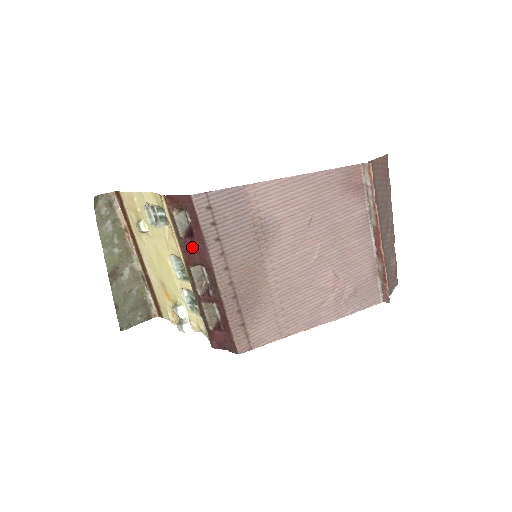
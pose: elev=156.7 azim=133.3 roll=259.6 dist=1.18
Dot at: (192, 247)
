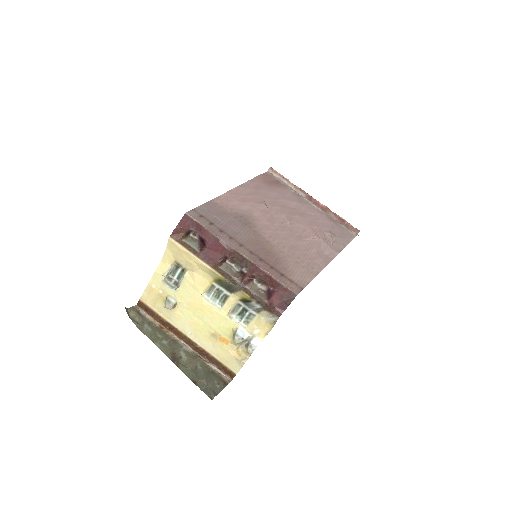
Dot at: (210, 251)
